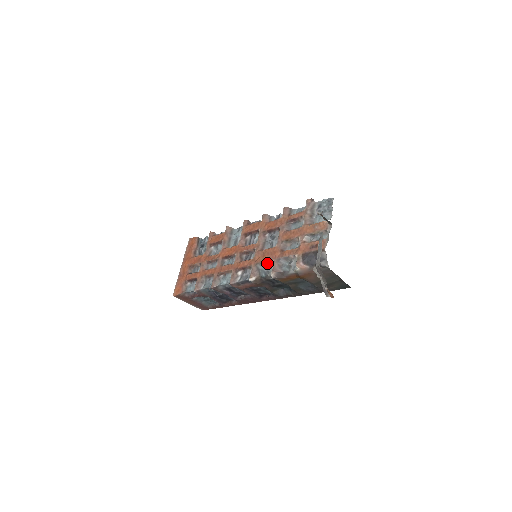
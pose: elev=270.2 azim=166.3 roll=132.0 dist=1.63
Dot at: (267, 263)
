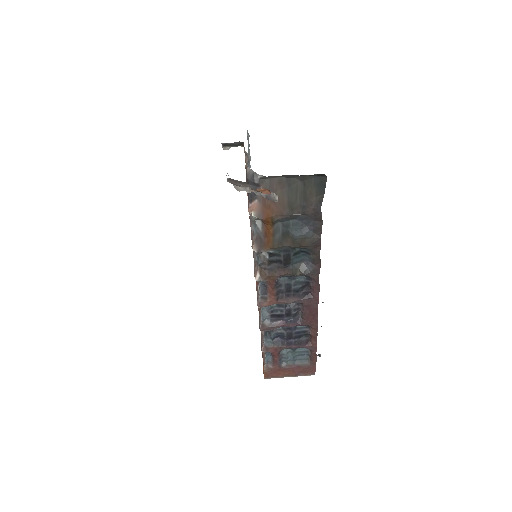
Dot at: occluded
